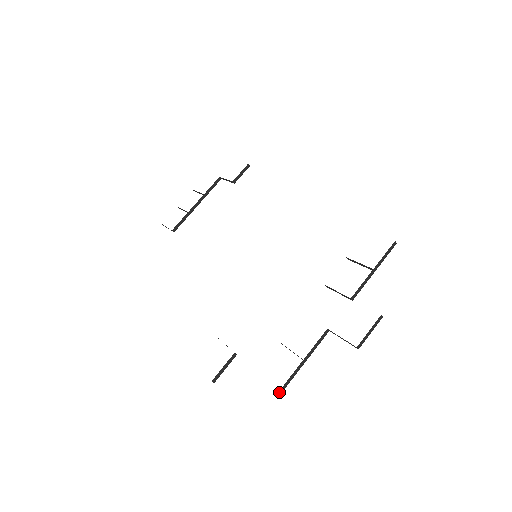
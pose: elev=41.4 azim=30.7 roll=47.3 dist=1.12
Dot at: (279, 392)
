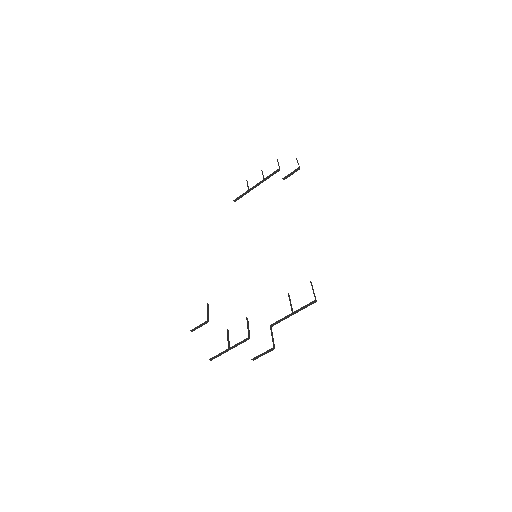
Dot at: occluded
